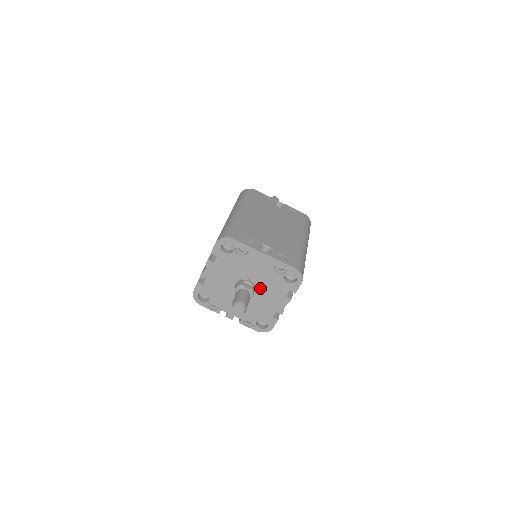
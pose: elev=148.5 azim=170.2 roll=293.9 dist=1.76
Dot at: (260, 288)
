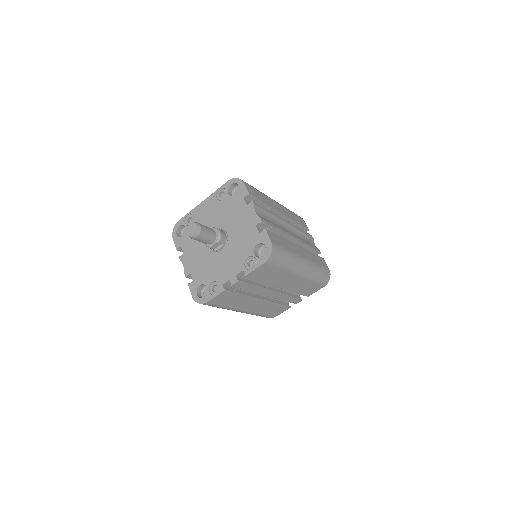
Dot at: (226, 226)
